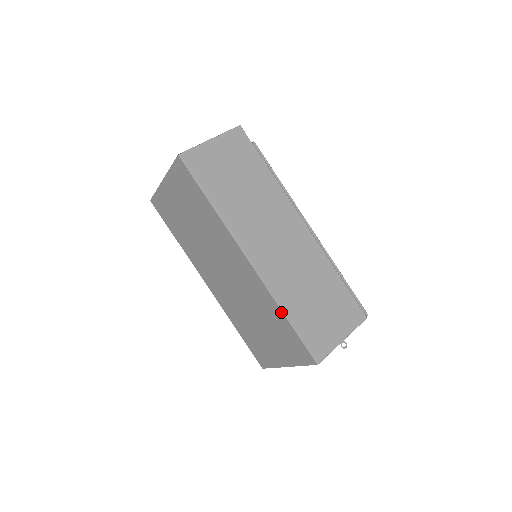
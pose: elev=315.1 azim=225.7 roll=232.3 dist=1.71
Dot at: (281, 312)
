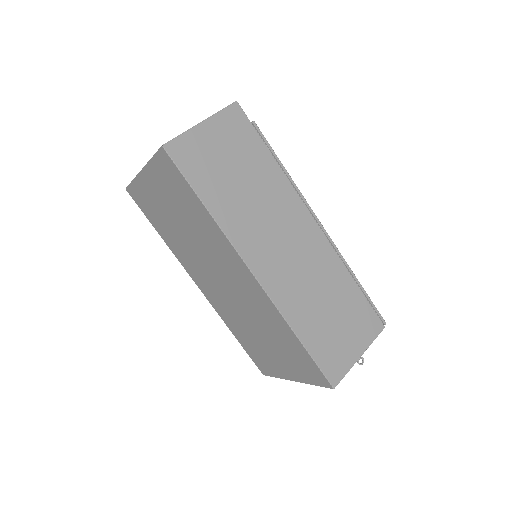
Dot at: (292, 333)
